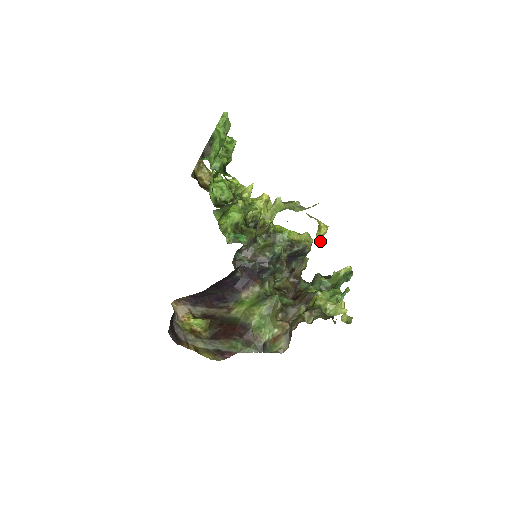
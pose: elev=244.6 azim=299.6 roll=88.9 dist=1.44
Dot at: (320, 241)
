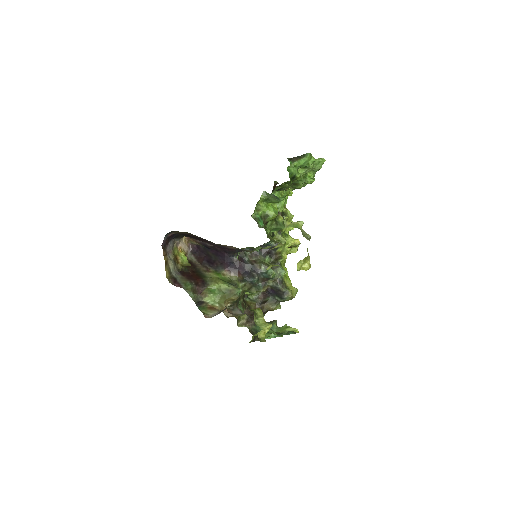
Dot at: (298, 268)
